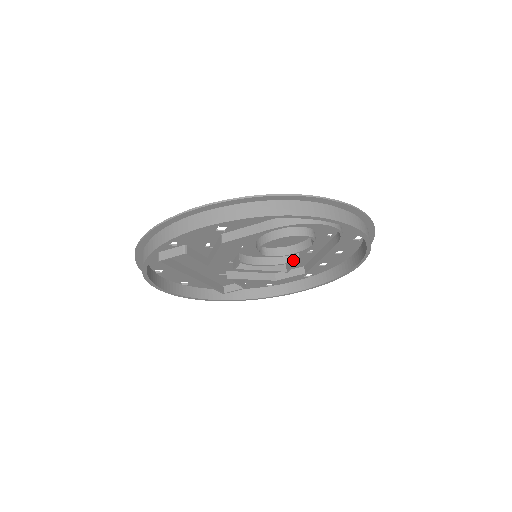
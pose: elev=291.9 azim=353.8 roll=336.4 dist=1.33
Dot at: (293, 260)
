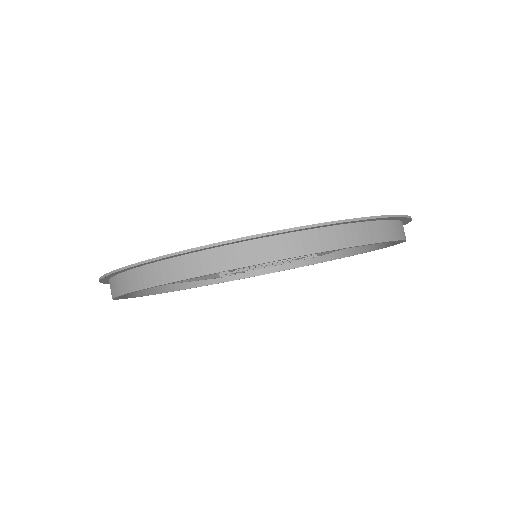
Dot at: occluded
